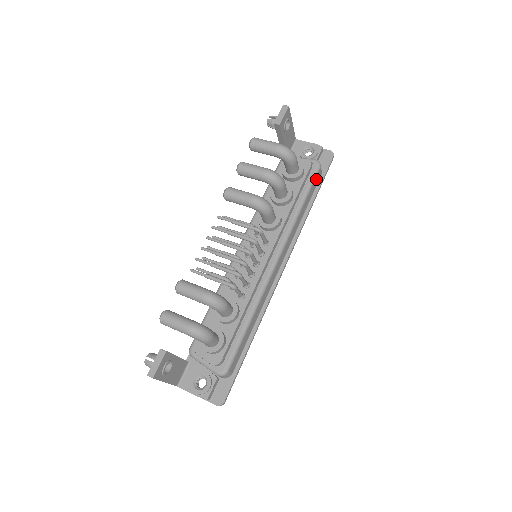
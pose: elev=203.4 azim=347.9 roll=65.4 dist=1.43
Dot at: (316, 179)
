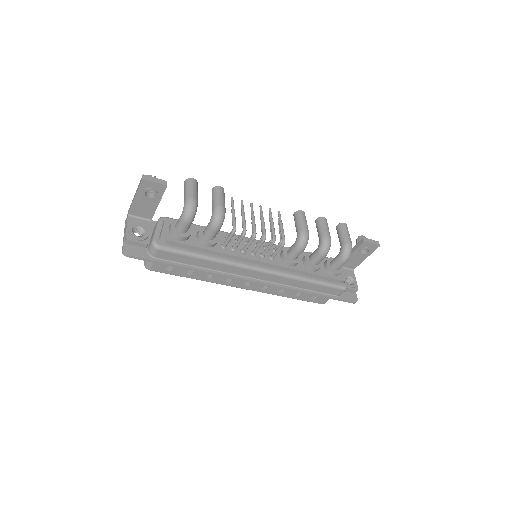
Dot at: (334, 290)
